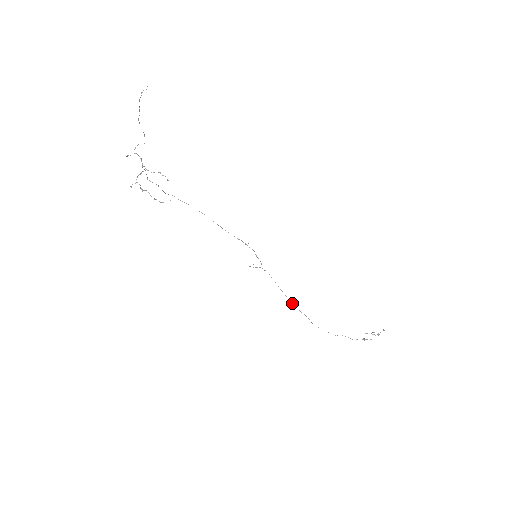
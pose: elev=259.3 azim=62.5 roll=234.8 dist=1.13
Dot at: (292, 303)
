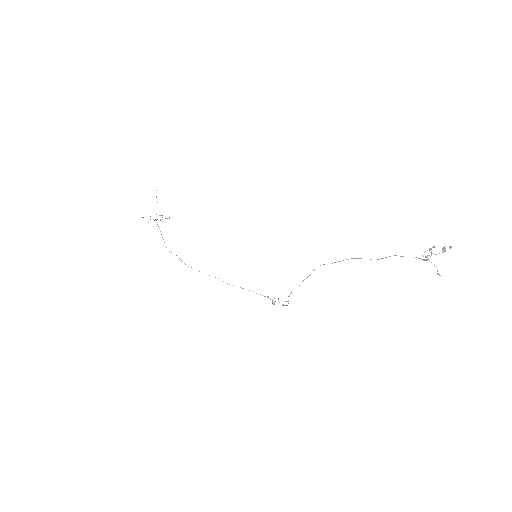
Dot at: (310, 274)
